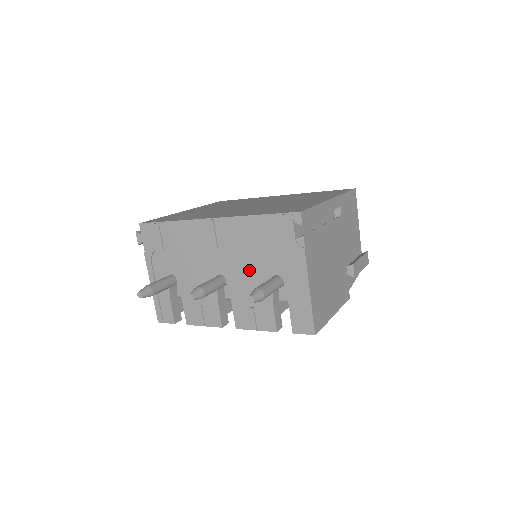
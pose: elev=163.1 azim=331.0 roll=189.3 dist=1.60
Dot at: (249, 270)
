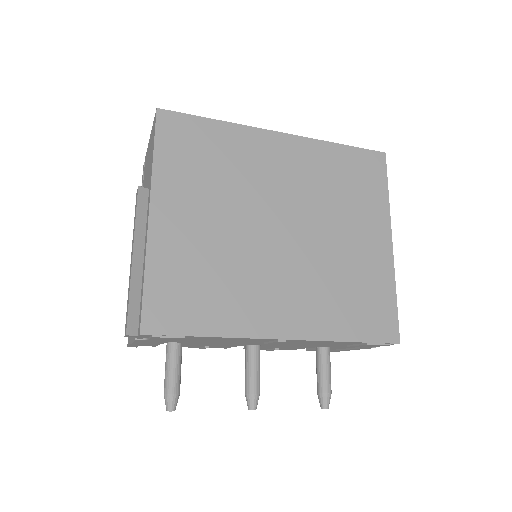
Dot at: occluded
